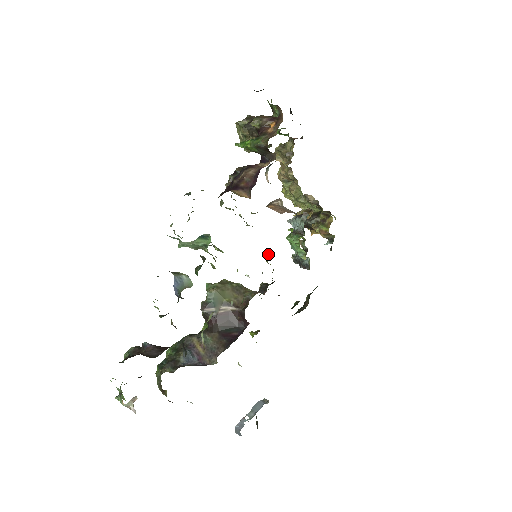
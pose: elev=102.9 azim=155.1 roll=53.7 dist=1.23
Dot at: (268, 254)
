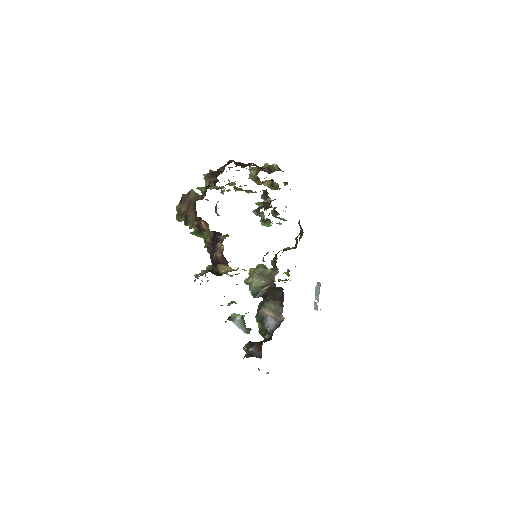
Dot at: (263, 260)
